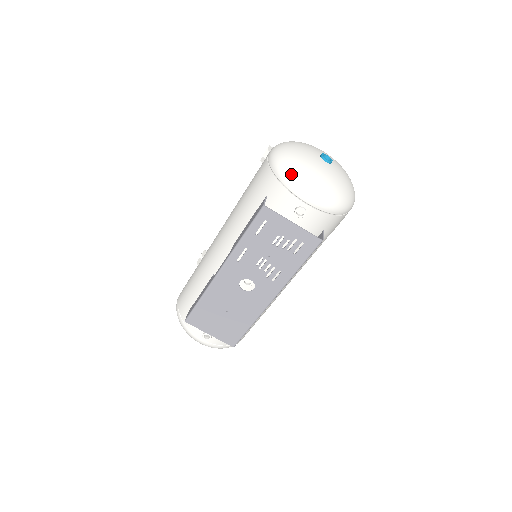
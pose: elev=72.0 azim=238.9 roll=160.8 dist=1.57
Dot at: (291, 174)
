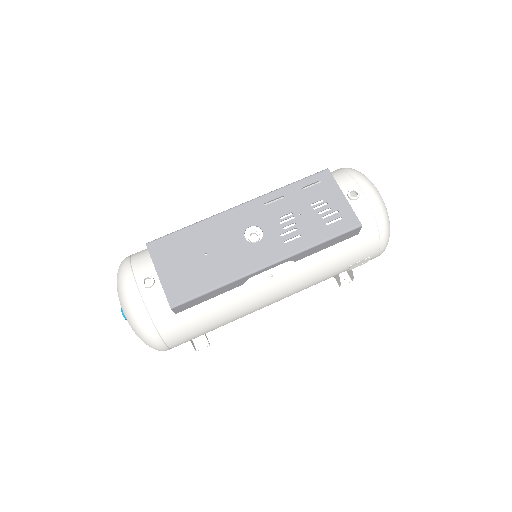
Dot at: occluded
